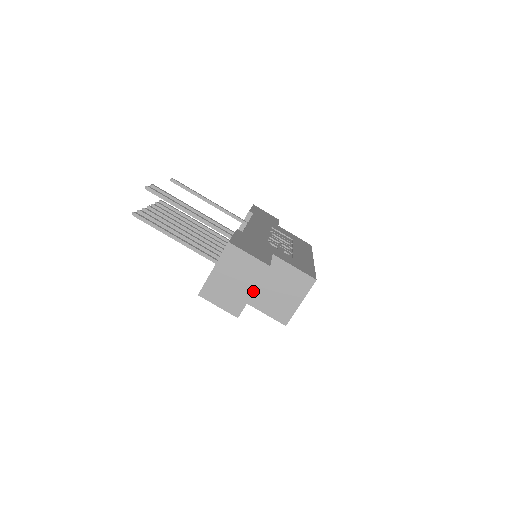
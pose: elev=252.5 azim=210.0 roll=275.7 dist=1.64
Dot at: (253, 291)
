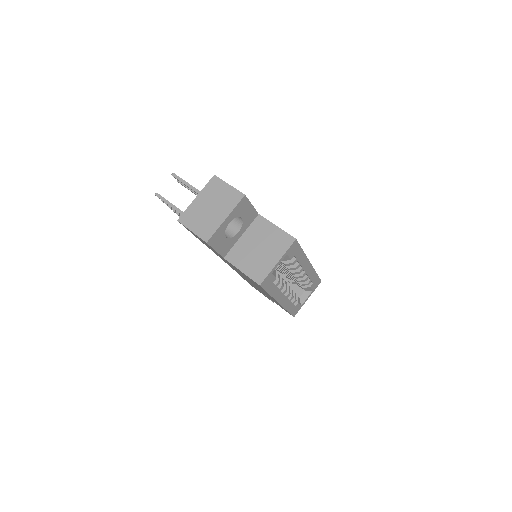
Dot at: (226, 217)
